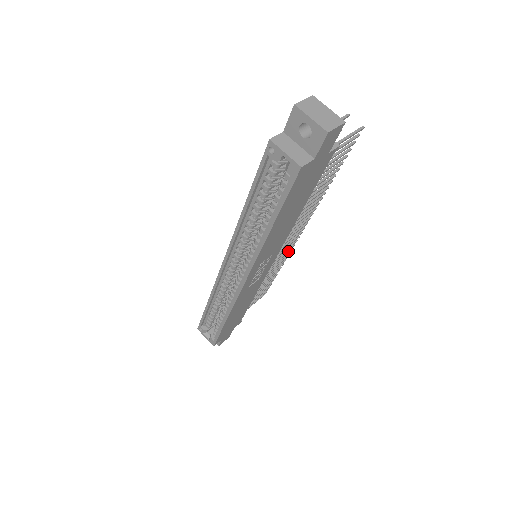
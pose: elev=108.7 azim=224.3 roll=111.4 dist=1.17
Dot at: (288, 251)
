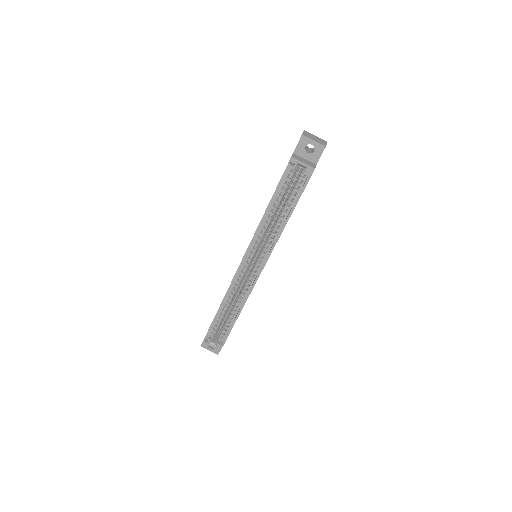
Dot at: occluded
